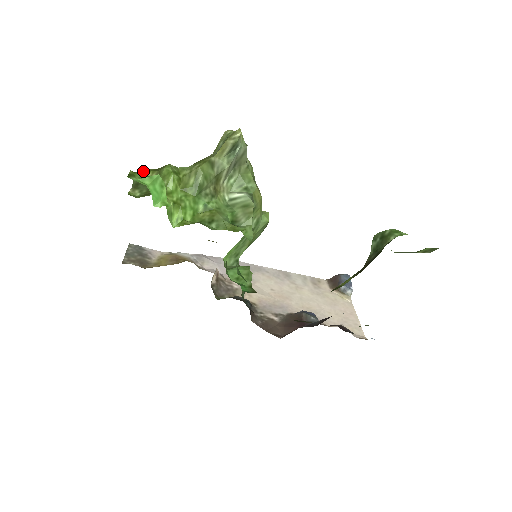
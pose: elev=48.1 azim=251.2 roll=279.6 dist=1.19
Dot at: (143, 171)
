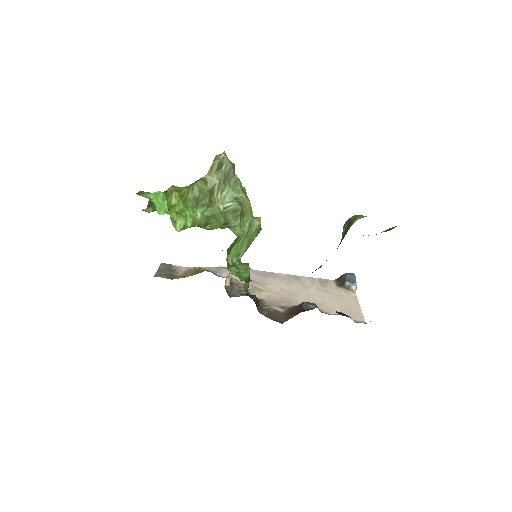
Dot at: occluded
